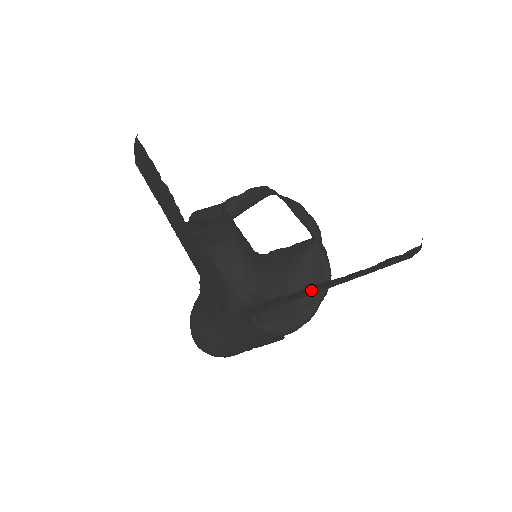
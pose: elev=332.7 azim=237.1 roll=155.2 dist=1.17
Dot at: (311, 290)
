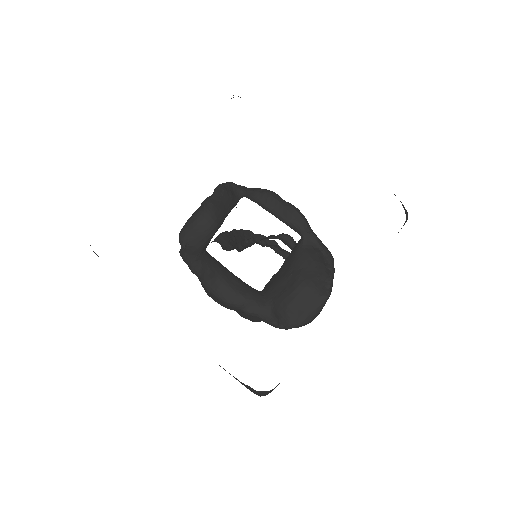
Dot at: occluded
